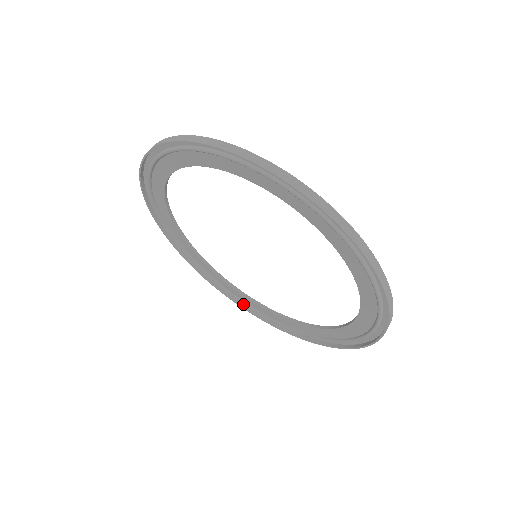
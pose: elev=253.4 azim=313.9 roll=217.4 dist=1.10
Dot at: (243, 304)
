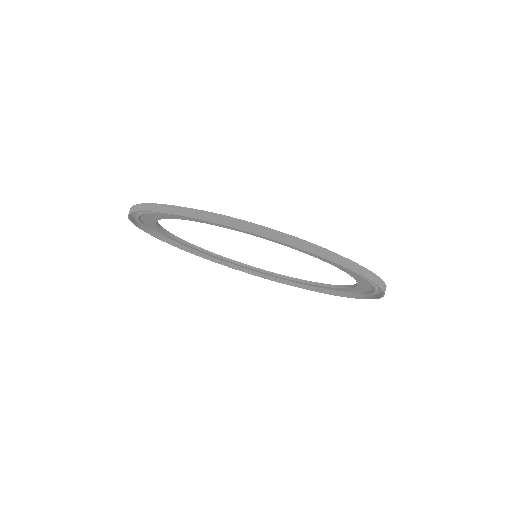
Dot at: occluded
